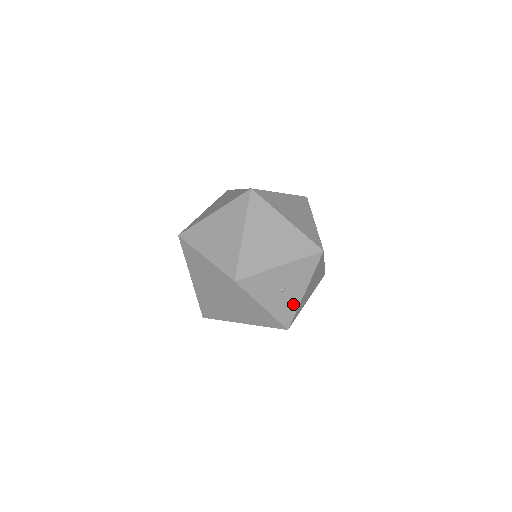
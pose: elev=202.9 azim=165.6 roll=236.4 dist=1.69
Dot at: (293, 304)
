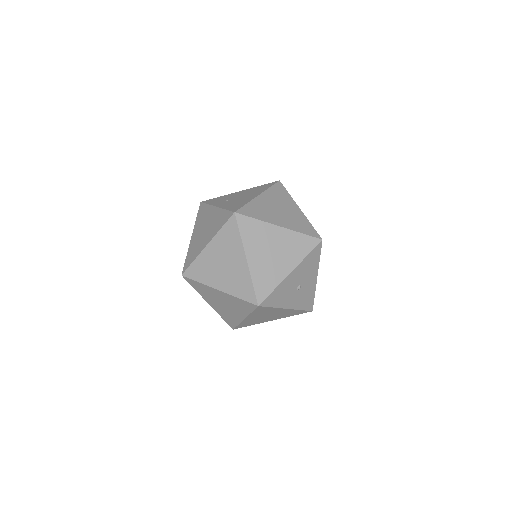
Dot at: (310, 292)
